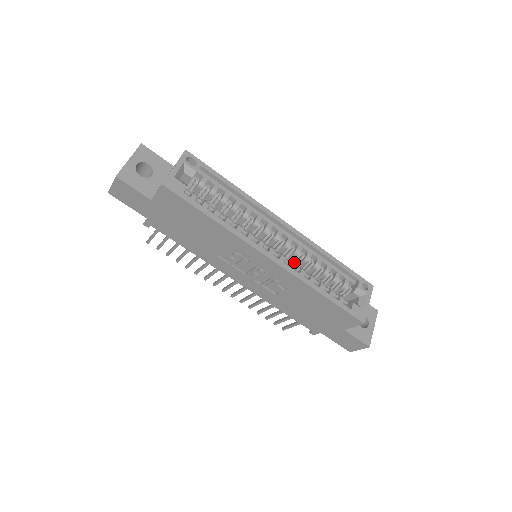
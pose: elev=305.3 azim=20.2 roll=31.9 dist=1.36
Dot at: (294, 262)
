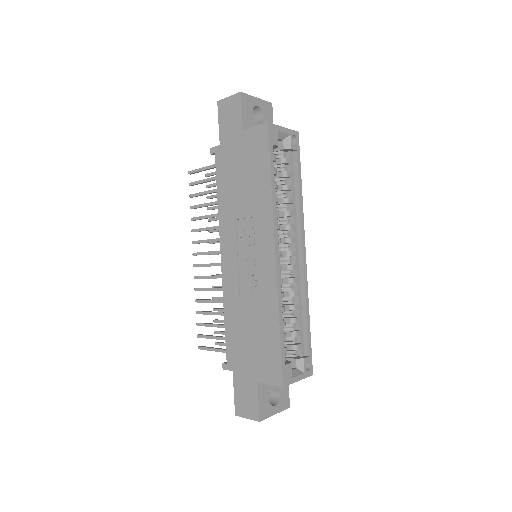
Dot at: occluded
